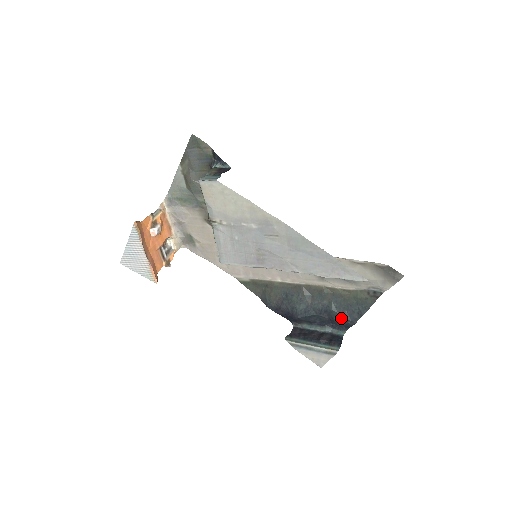
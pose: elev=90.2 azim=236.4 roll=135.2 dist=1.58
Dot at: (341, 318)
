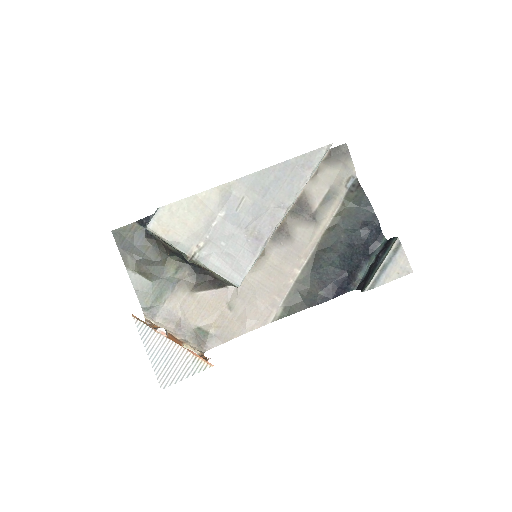
Dot at: (366, 229)
